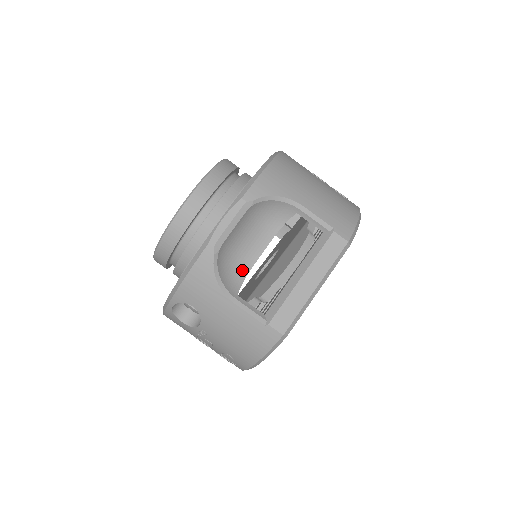
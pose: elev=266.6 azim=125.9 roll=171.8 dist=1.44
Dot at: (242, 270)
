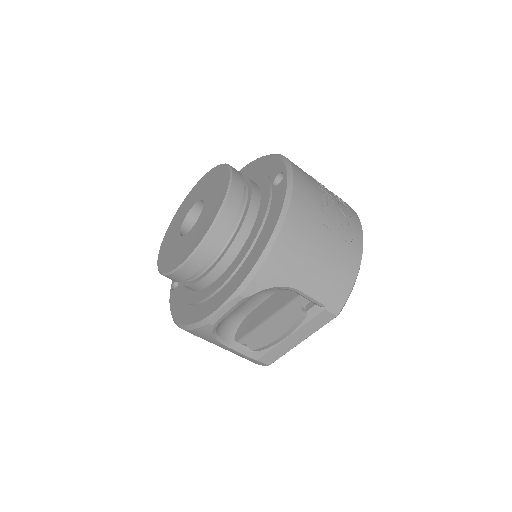
Dot at: (238, 318)
